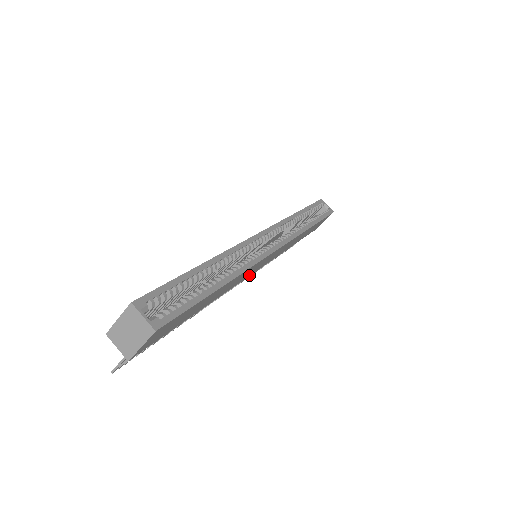
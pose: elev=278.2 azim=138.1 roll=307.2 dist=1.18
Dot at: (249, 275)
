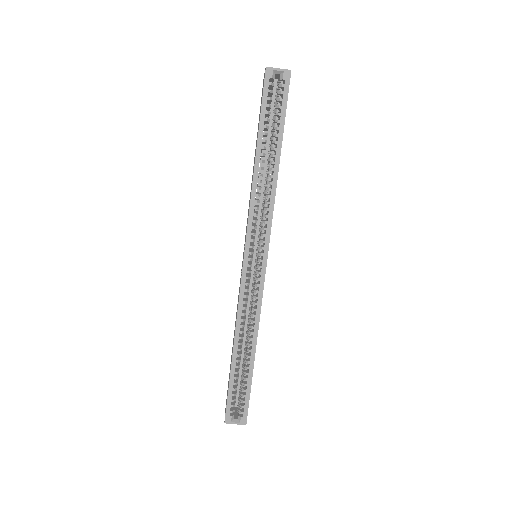
Dot at: occluded
